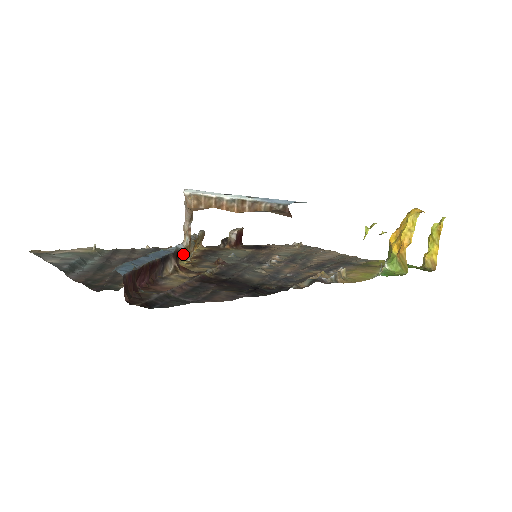
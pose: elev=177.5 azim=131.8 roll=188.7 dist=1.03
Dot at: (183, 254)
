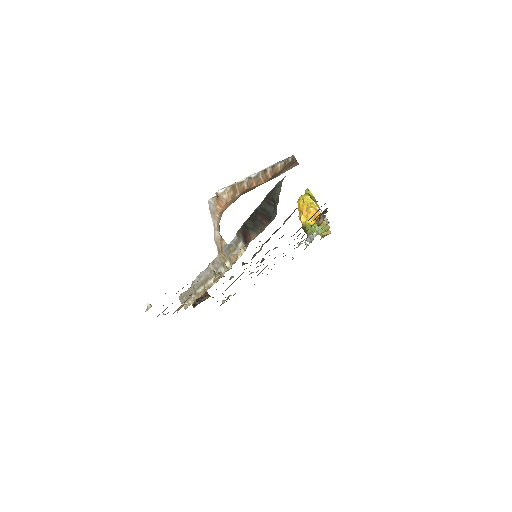
Dot at: occluded
